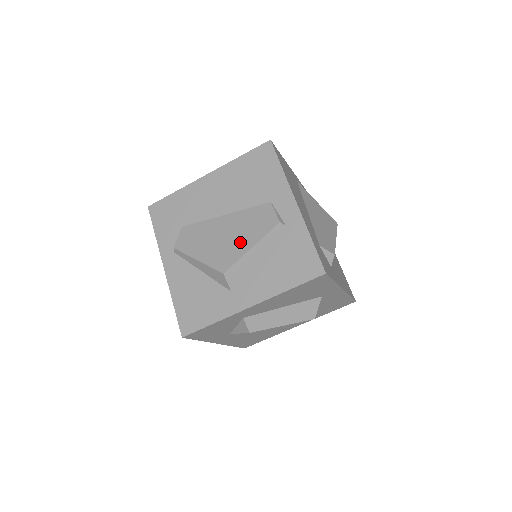
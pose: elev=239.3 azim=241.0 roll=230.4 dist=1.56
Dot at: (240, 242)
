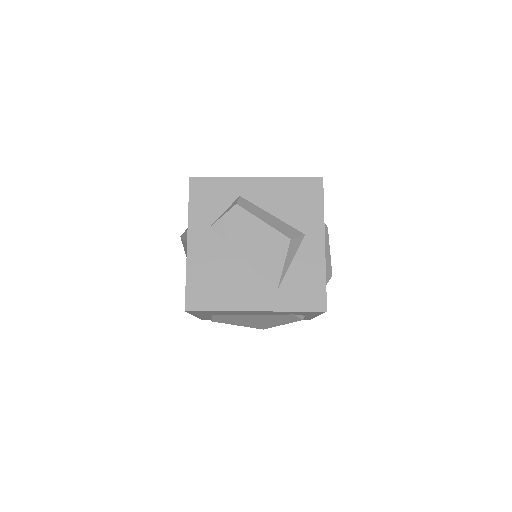
Dot at: occluded
